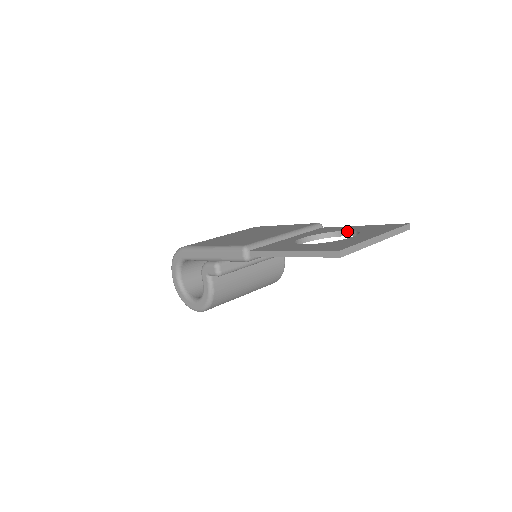
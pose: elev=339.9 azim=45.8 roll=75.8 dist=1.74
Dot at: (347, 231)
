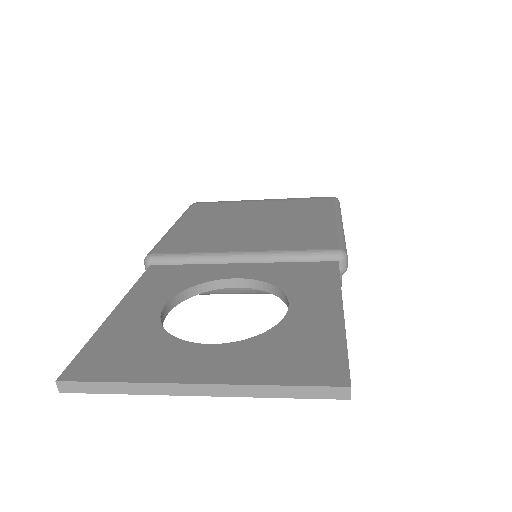
Dot at: (288, 309)
